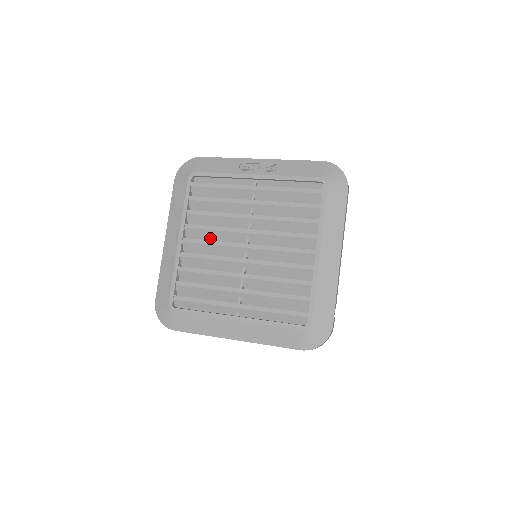
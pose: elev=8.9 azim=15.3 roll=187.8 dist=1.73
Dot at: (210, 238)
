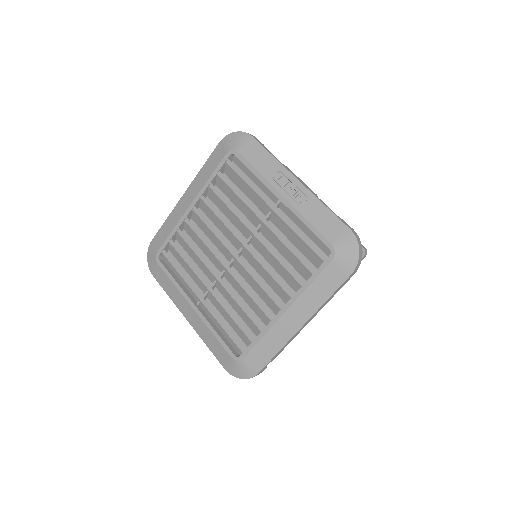
Dot at: (216, 222)
